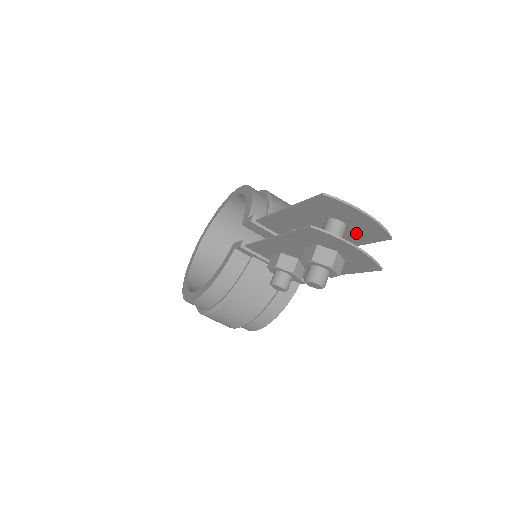
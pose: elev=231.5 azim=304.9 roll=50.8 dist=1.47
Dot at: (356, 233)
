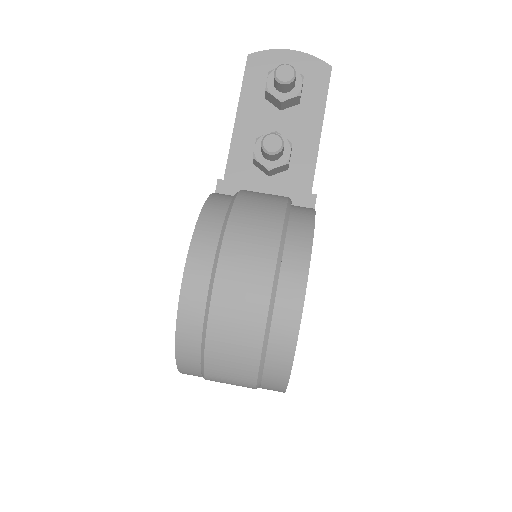
Dot at: occluded
